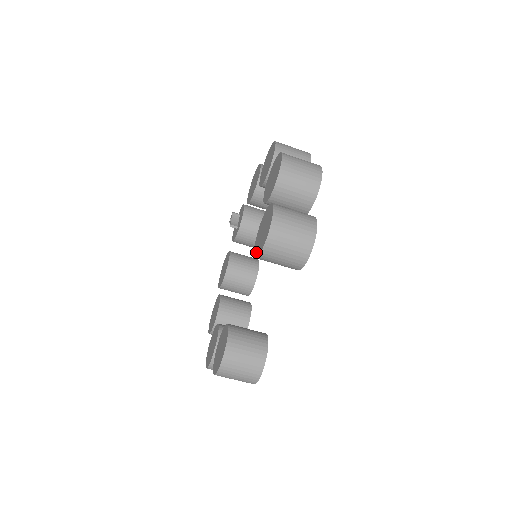
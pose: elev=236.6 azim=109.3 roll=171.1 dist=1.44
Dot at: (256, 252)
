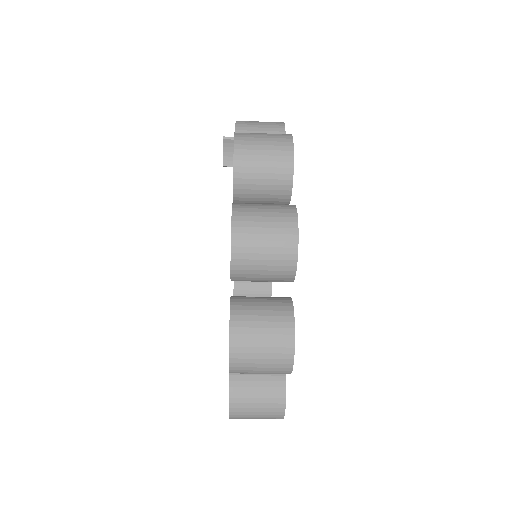
Dot at: occluded
